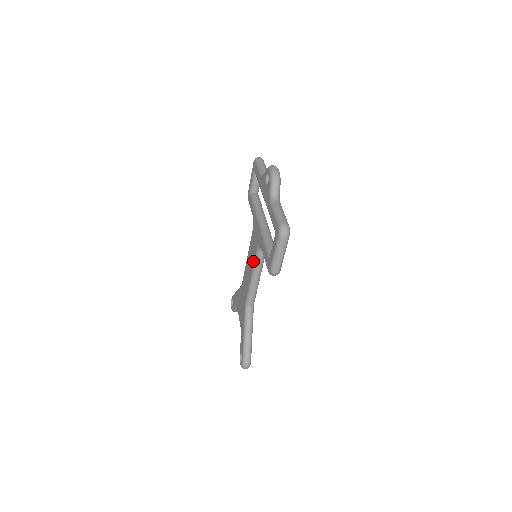
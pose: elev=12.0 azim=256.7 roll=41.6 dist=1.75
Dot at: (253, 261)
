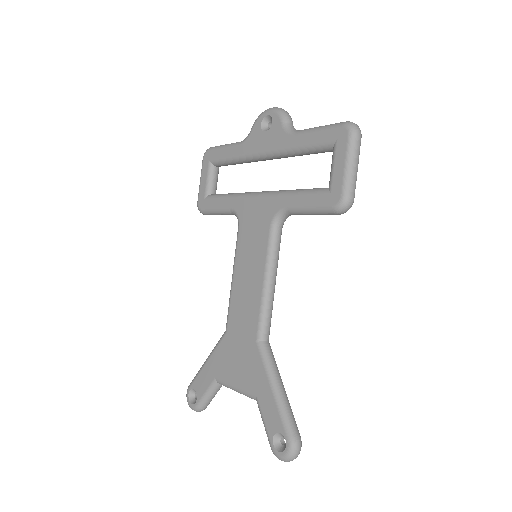
Dot at: (263, 253)
